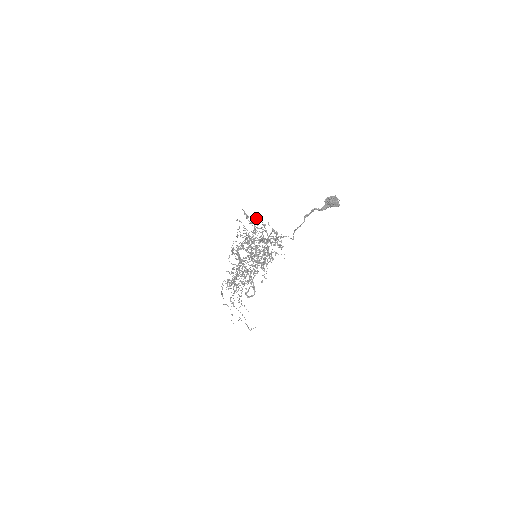
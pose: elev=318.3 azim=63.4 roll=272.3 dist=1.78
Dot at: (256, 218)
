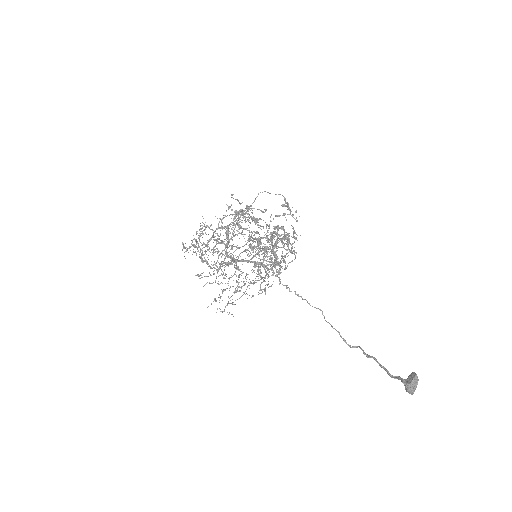
Dot at: occluded
